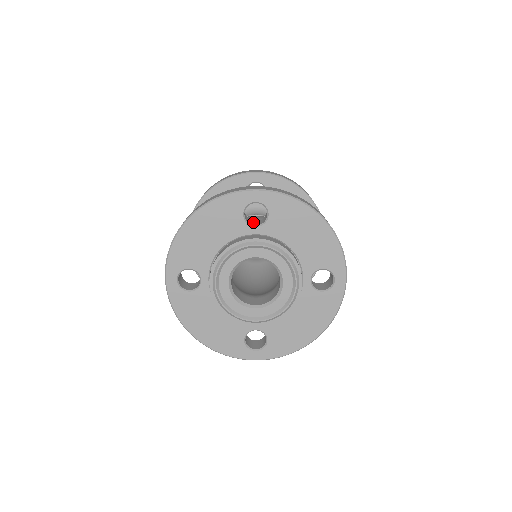
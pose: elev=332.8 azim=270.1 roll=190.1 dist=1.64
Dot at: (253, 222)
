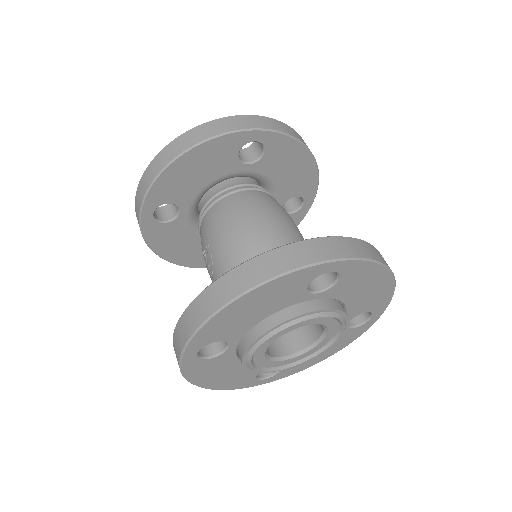
Dot at: occluded
